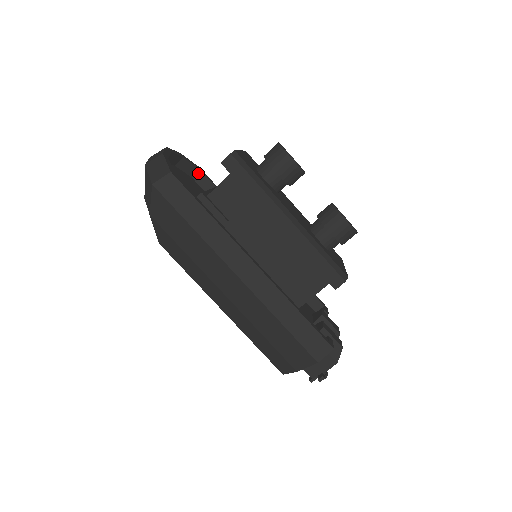
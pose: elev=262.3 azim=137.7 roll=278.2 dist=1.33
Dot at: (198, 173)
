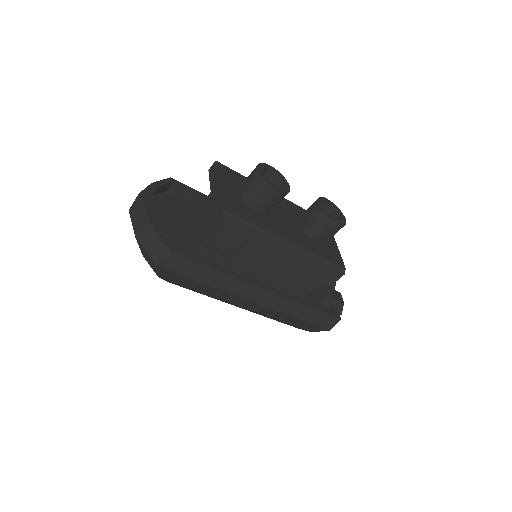
Dot at: (172, 186)
